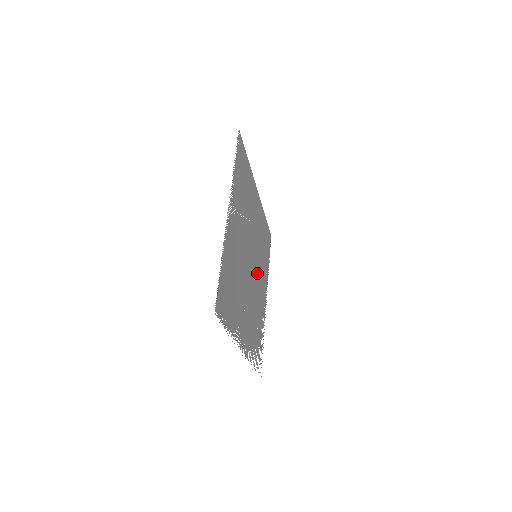
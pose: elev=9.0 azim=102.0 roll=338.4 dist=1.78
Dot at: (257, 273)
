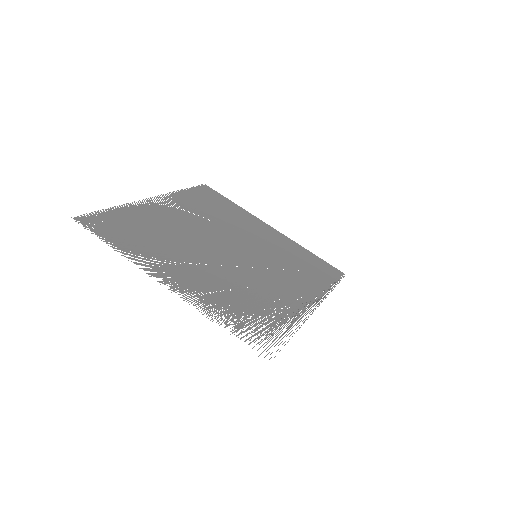
Dot at: (261, 269)
